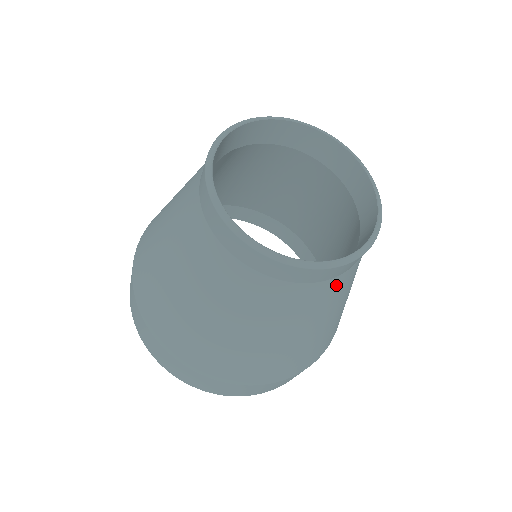
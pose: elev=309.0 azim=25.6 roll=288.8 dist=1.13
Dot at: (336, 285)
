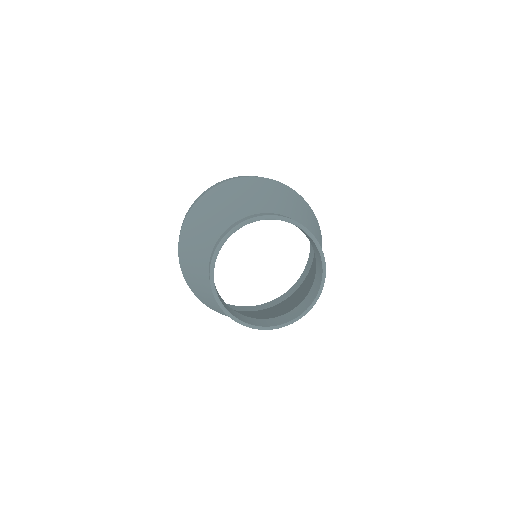
Dot at: occluded
